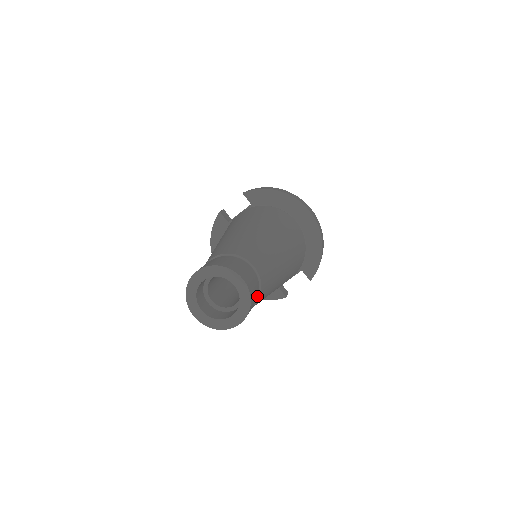
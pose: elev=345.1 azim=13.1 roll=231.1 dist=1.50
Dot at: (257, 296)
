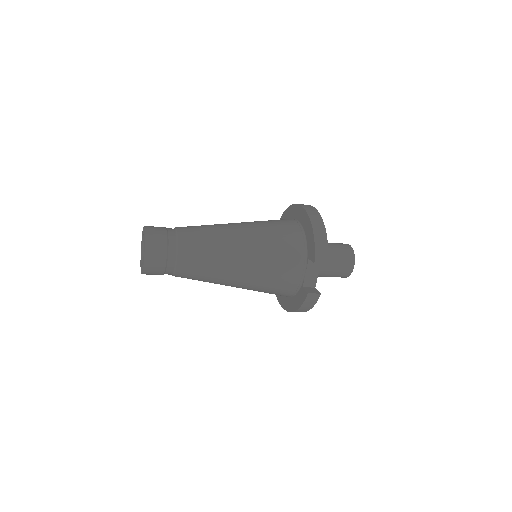
Dot at: (175, 246)
